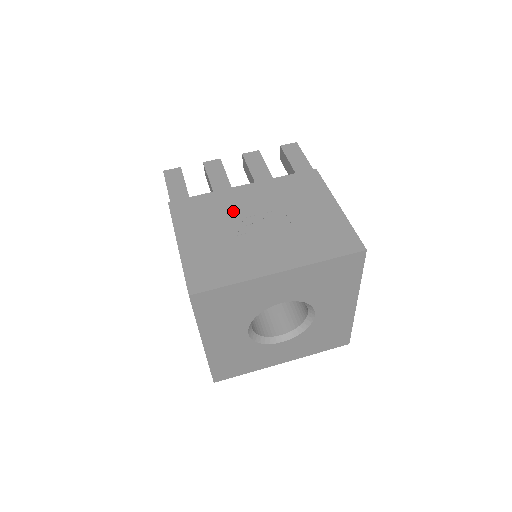
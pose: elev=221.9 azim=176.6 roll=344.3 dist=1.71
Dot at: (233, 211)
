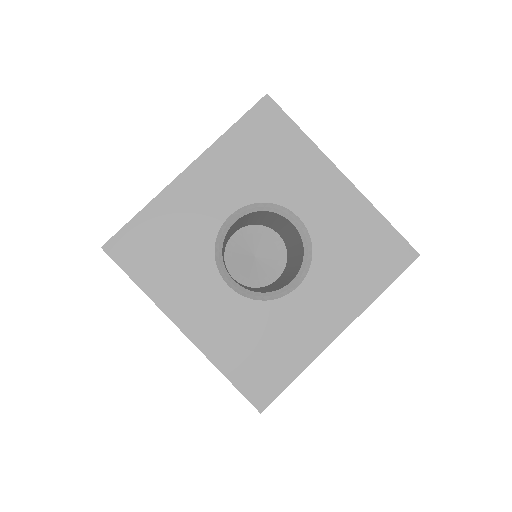
Dot at: occluded
